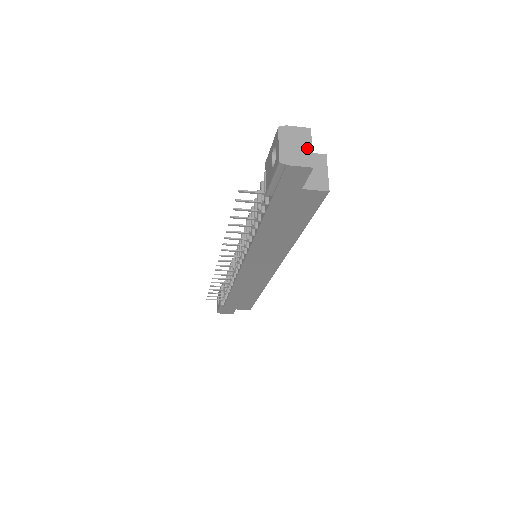
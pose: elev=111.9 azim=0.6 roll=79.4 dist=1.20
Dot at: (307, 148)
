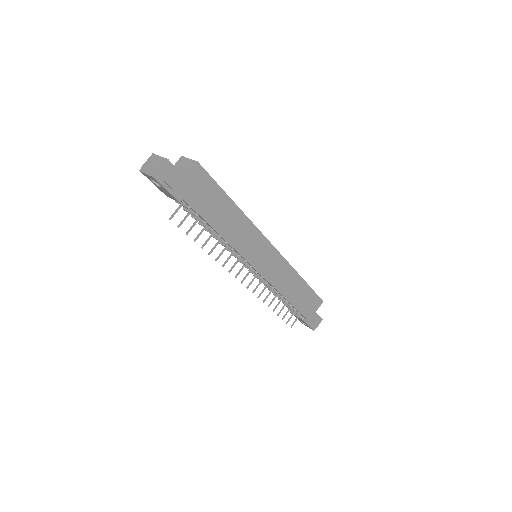
Dot at: (158, 159)
